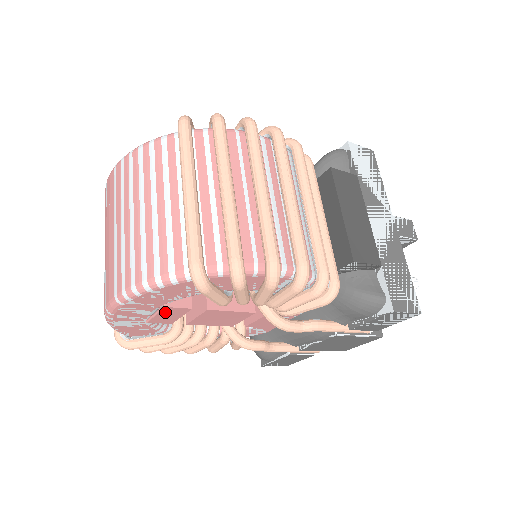
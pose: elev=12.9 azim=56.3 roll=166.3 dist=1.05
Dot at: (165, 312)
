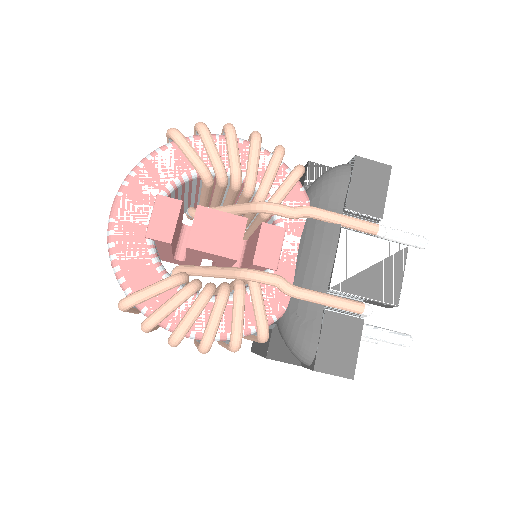
Dot at: (159, 209)
